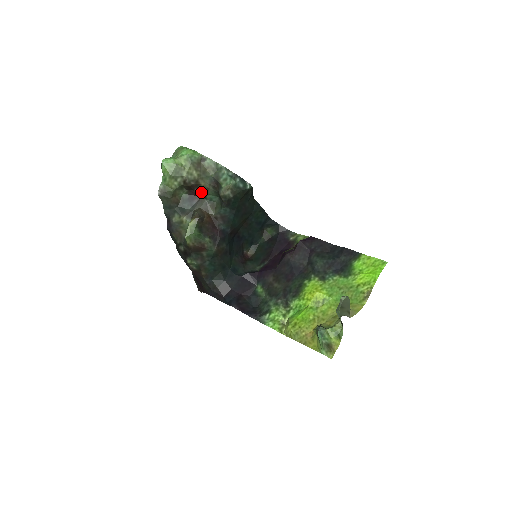
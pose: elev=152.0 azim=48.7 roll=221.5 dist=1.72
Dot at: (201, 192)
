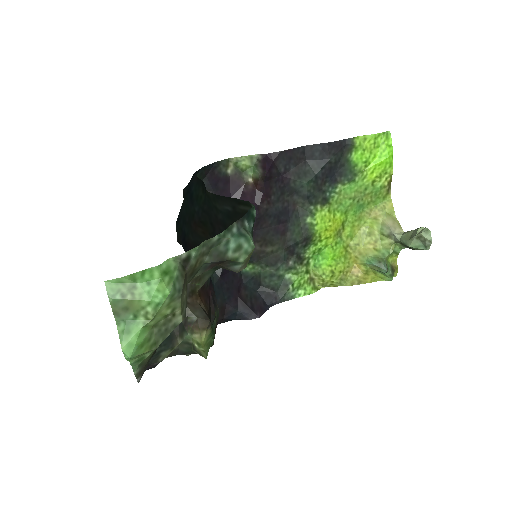
Dot at: occluded
